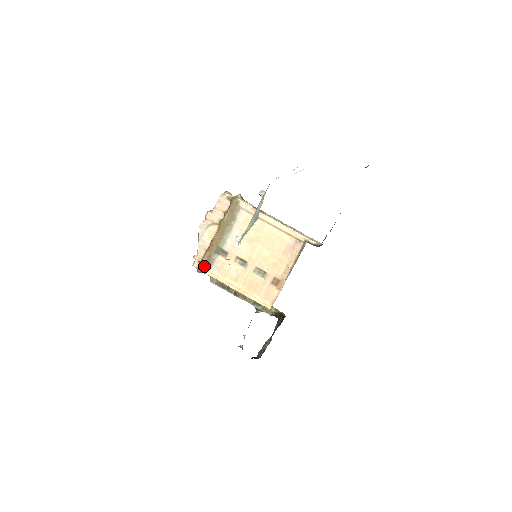
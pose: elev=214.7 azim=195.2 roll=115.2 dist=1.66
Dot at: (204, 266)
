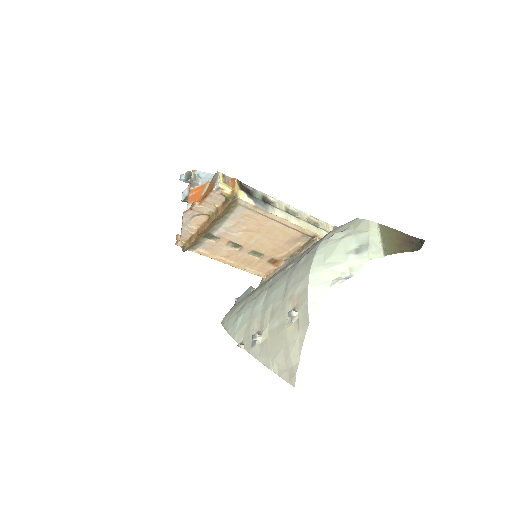
Dot at: (190, 247)
